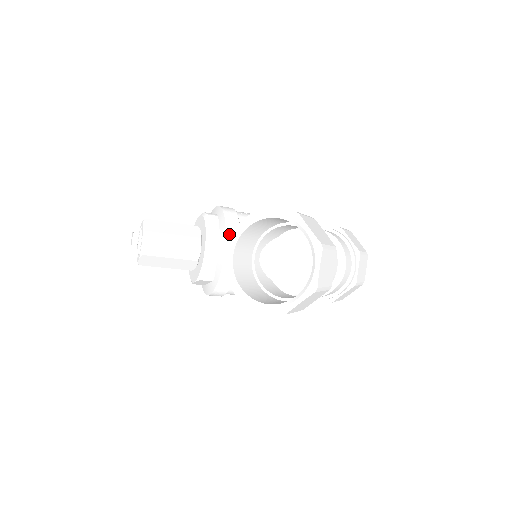
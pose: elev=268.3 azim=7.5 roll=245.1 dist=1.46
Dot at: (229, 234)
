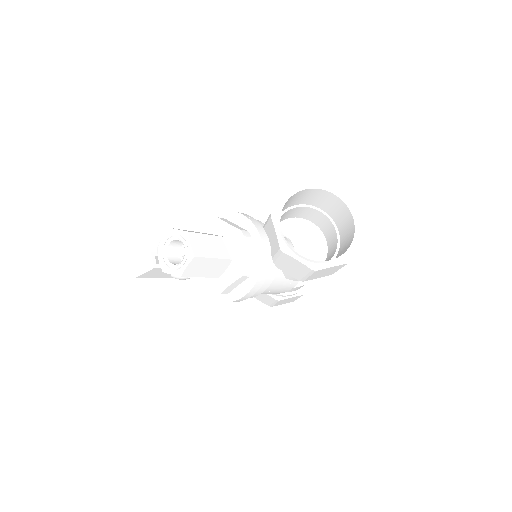
Dot at: (271, 214)
